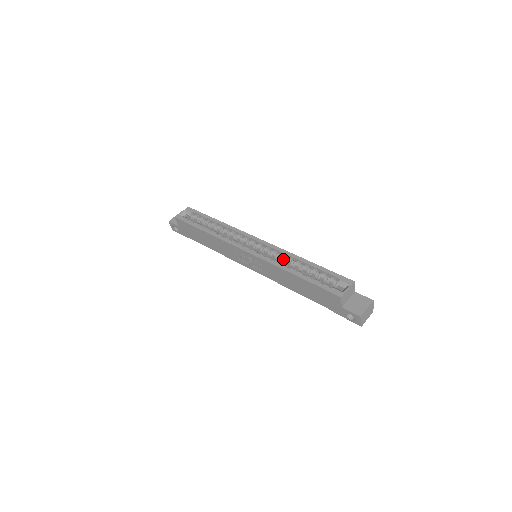
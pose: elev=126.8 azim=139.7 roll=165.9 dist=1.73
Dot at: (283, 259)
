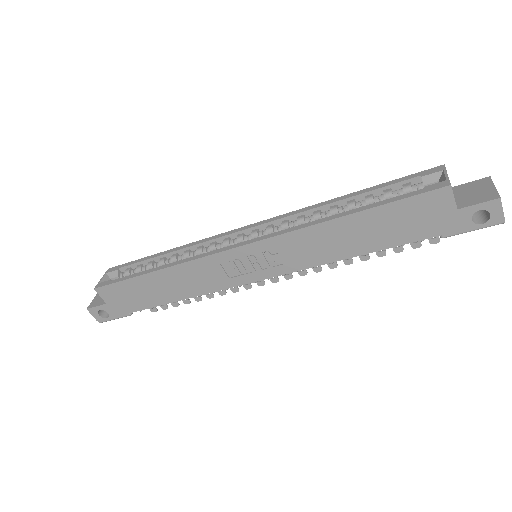
Dot at: (305, 221)
